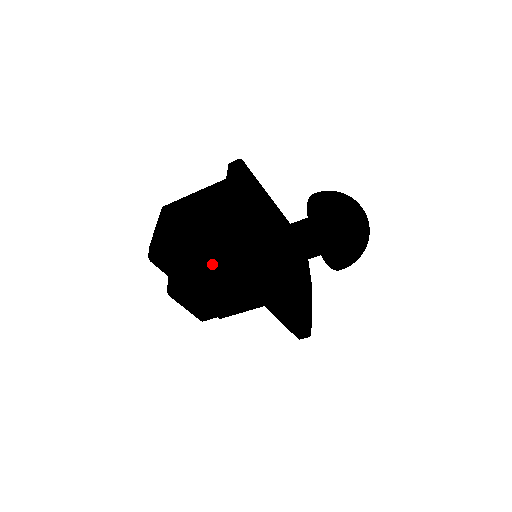
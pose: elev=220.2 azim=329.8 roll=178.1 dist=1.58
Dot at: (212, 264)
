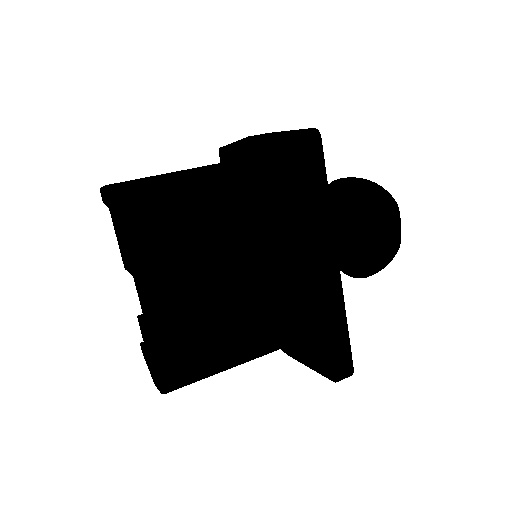
Dot at: (219, 221)
